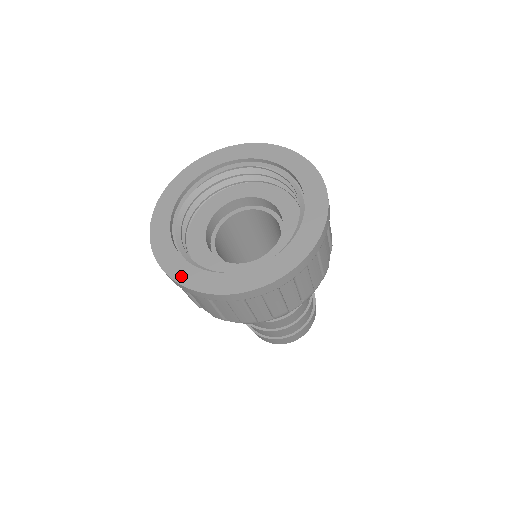
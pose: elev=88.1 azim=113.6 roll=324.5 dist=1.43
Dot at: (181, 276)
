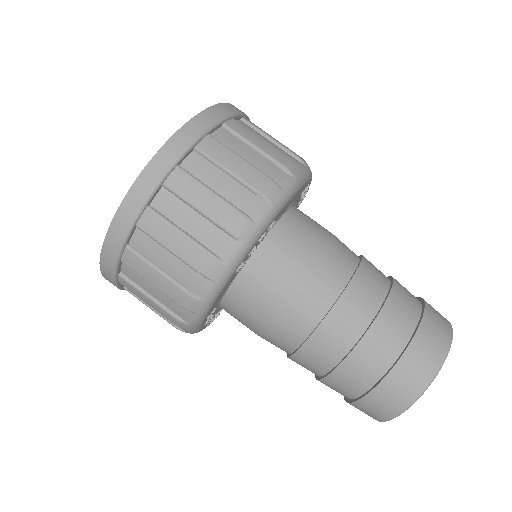
Dot at: occluded
